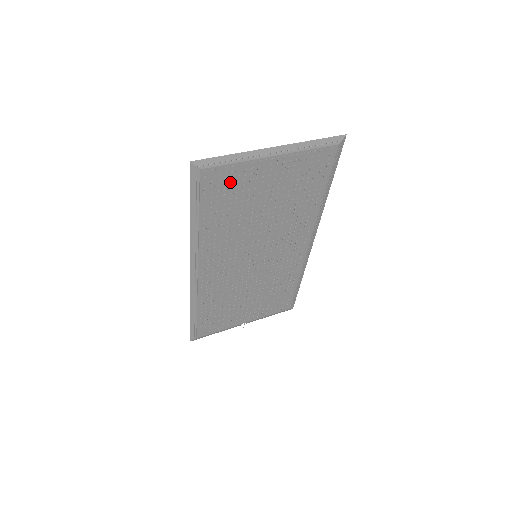
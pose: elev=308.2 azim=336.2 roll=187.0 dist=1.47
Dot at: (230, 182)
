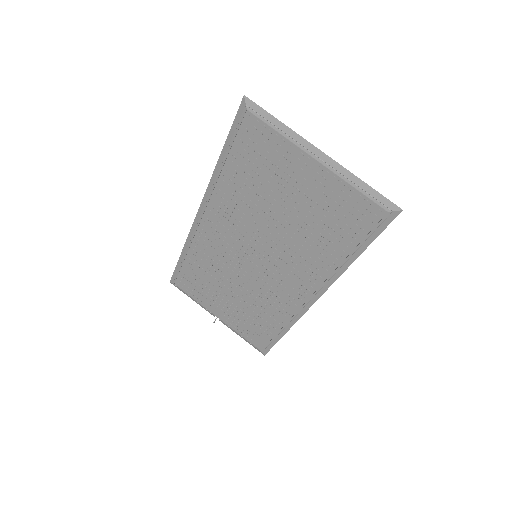
Dot at: (266, 149)
